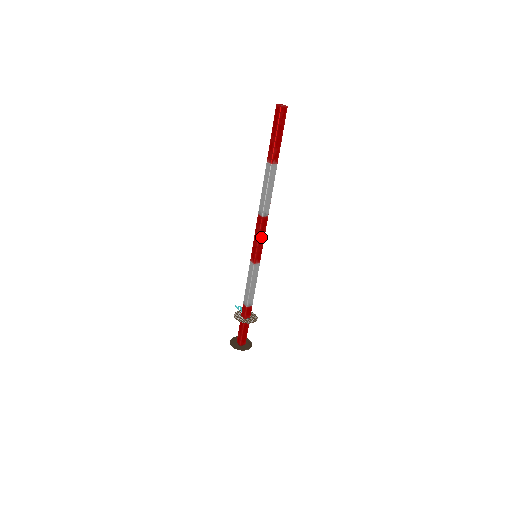
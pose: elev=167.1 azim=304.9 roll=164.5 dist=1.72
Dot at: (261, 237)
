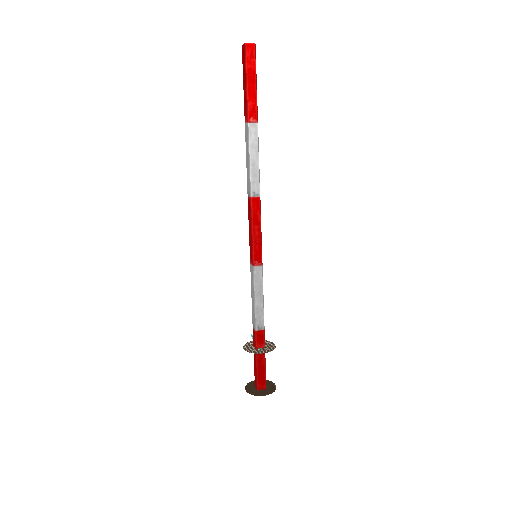
Dot at: (256, 227)
